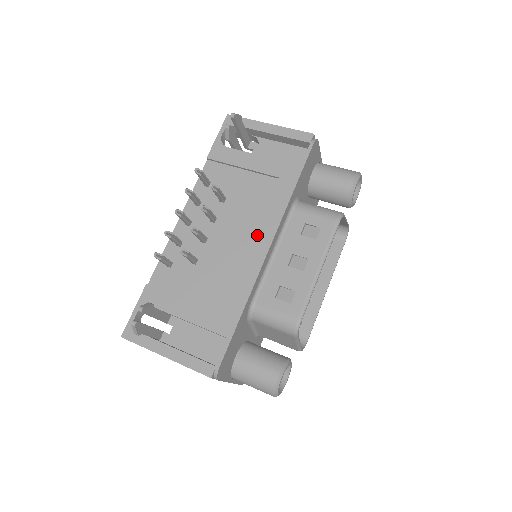
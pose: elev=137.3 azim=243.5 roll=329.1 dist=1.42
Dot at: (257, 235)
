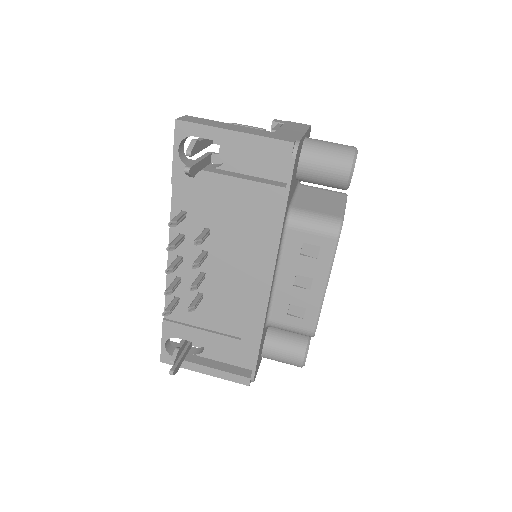
Dot at: (256, 270)
